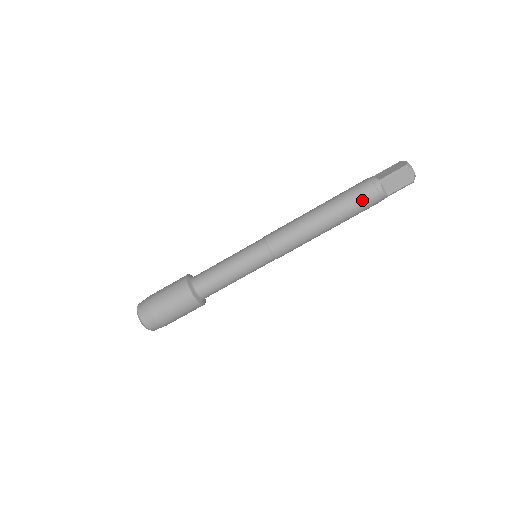
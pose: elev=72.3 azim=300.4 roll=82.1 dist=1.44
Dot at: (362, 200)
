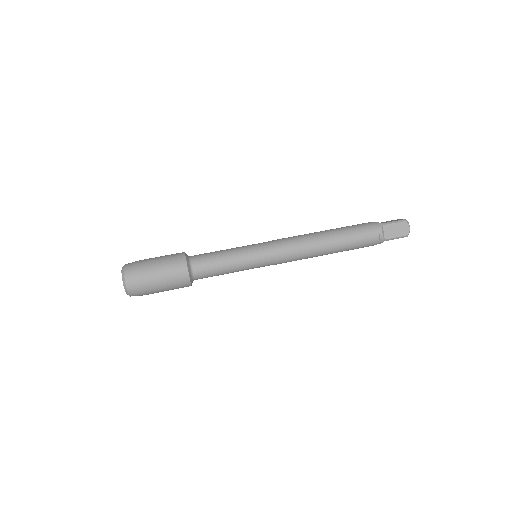
Dot at: (364, 234)
